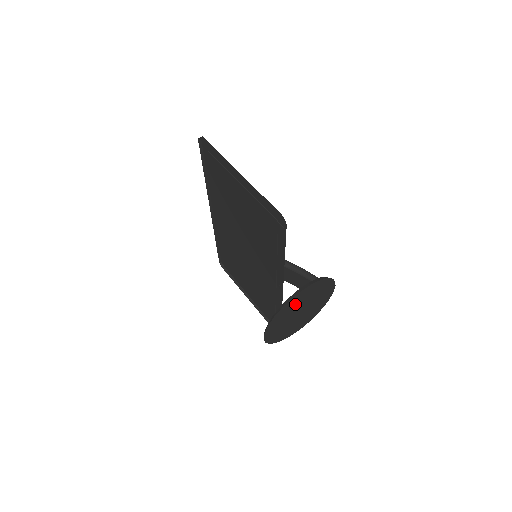
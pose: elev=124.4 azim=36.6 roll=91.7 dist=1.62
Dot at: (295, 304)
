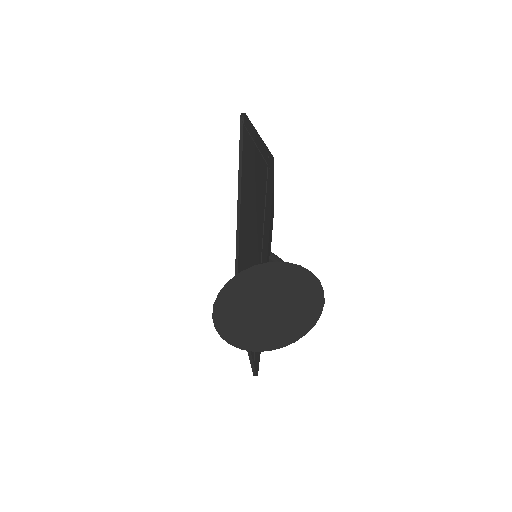
Dot at: (261, 283)
